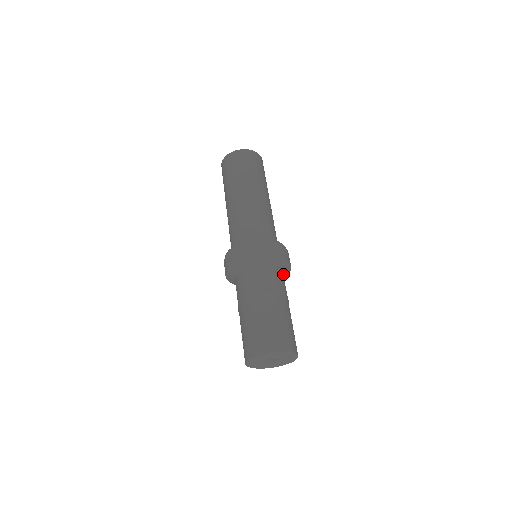
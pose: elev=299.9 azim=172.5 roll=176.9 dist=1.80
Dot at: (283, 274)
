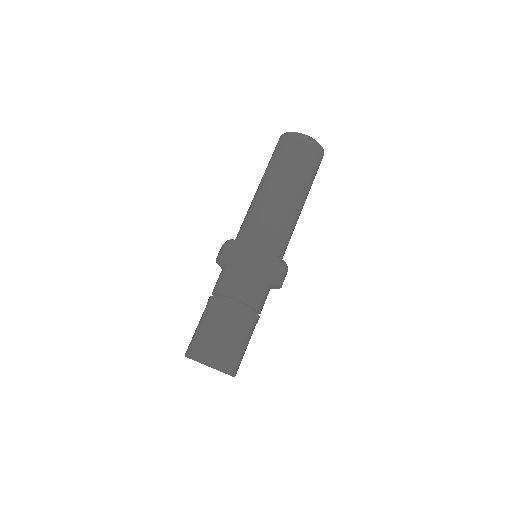
Dot at: occluded
